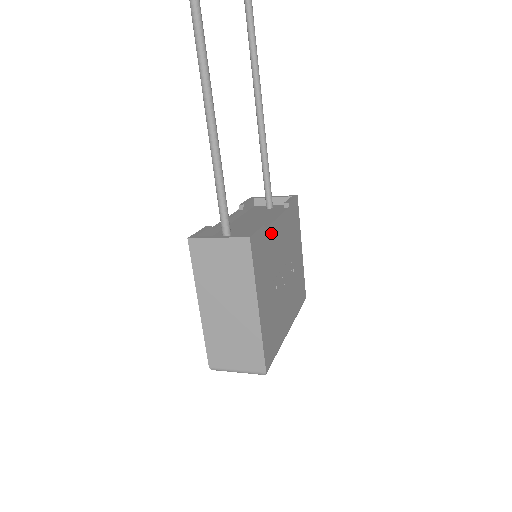
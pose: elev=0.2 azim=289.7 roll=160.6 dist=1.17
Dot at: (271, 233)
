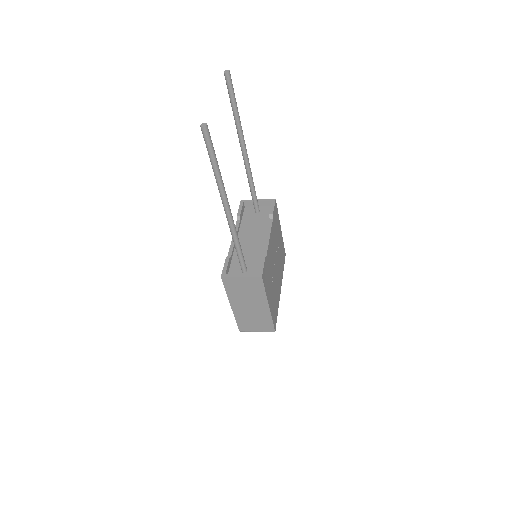
Dot at: (268, 253)
